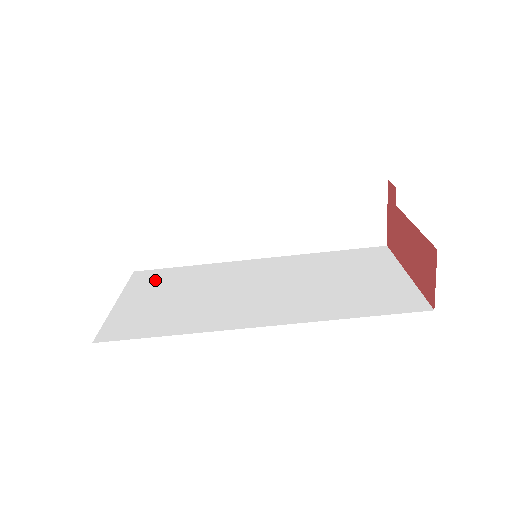
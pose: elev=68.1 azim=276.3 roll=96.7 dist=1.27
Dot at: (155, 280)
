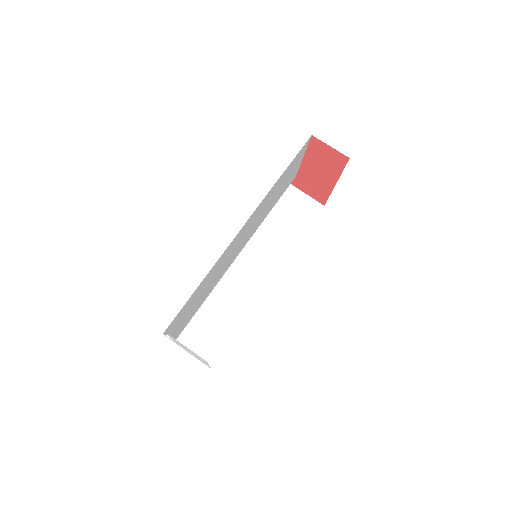
Dot at: occluded
